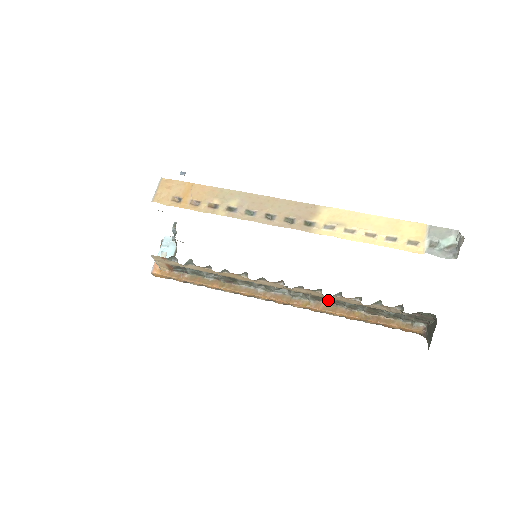
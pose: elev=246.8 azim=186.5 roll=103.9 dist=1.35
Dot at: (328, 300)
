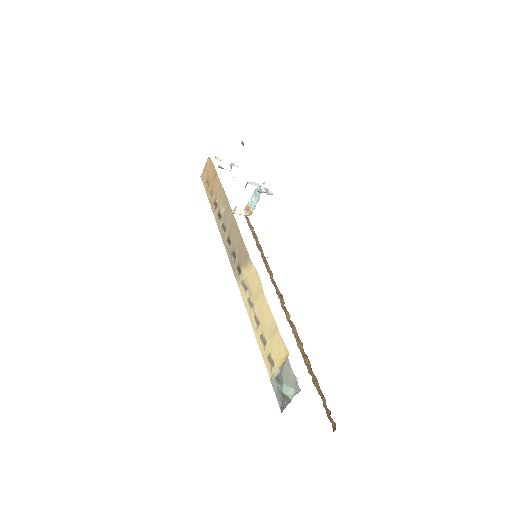
Dot at: occluded
